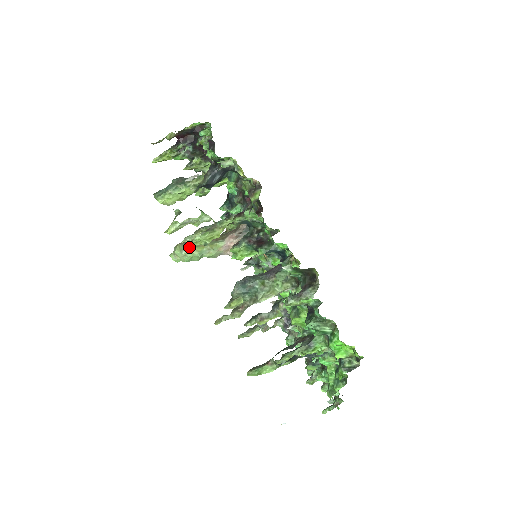
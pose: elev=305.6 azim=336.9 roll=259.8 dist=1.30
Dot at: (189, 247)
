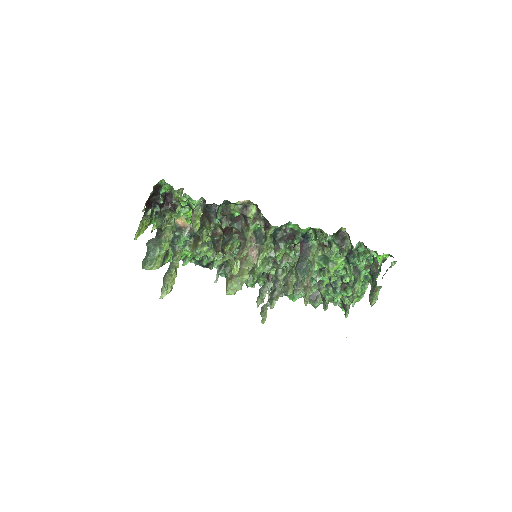
Dot at: (241, 276)
